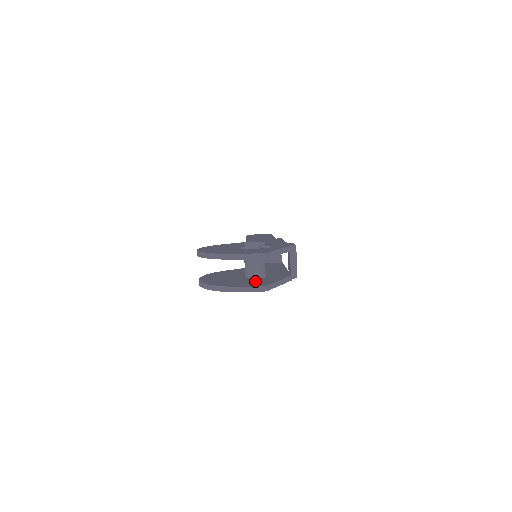
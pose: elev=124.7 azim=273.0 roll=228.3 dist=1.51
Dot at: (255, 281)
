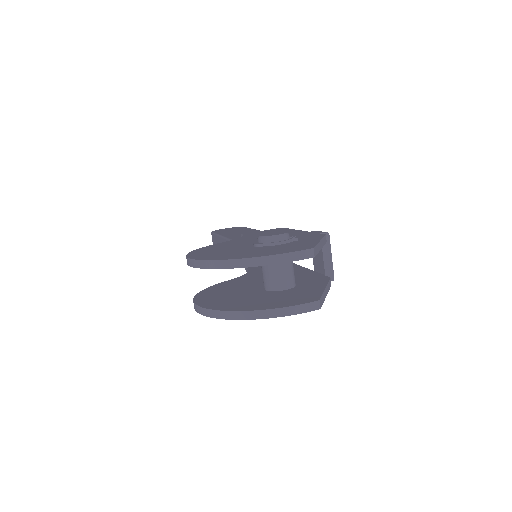
Dot at: (290, 294)
